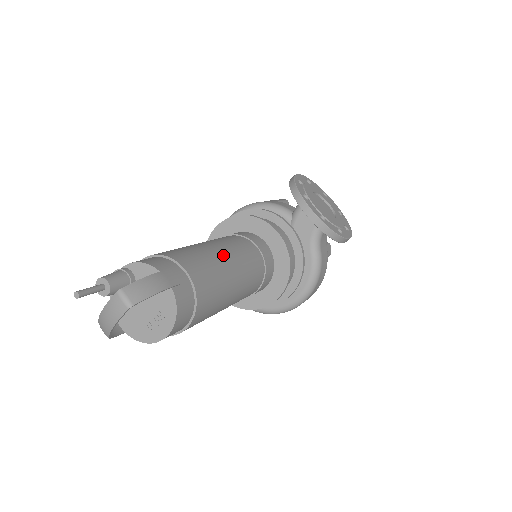
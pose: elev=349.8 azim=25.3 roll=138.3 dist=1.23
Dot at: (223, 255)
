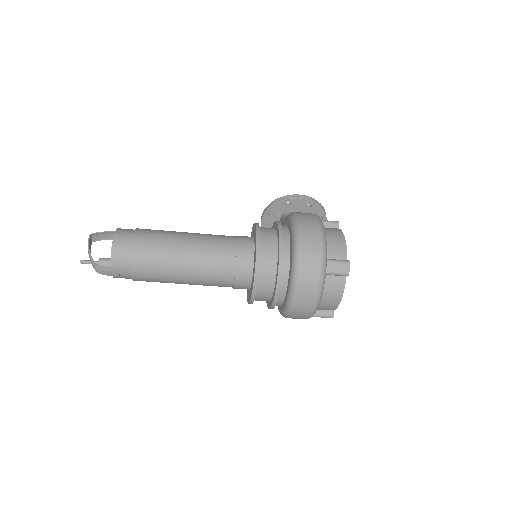
Dot at: occluded
